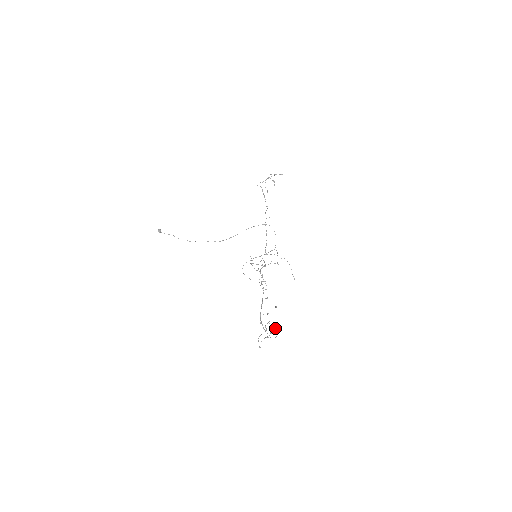
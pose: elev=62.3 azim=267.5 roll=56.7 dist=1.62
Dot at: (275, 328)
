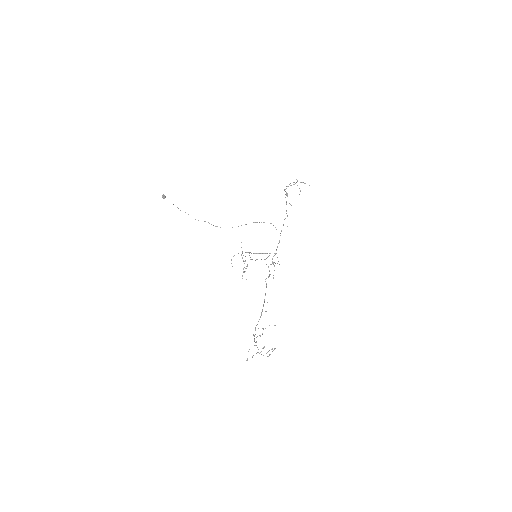
Dot at: (271, 349)
